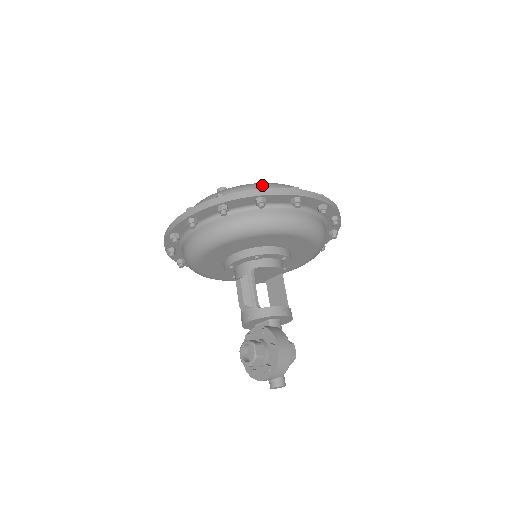
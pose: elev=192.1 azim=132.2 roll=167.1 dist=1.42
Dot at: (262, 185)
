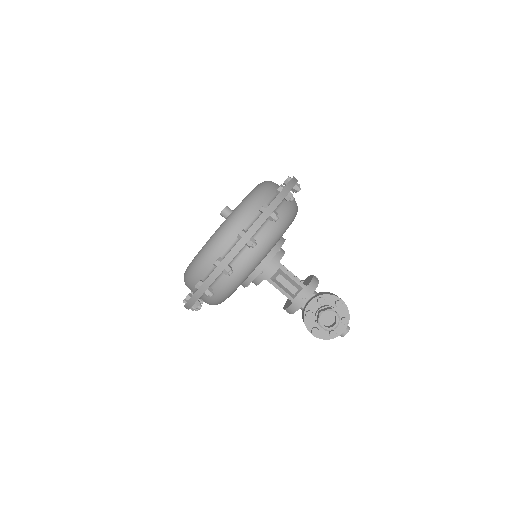
Dot at: (265, 187)
